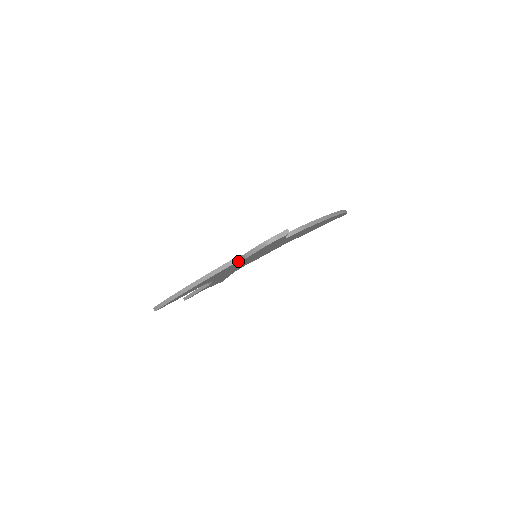
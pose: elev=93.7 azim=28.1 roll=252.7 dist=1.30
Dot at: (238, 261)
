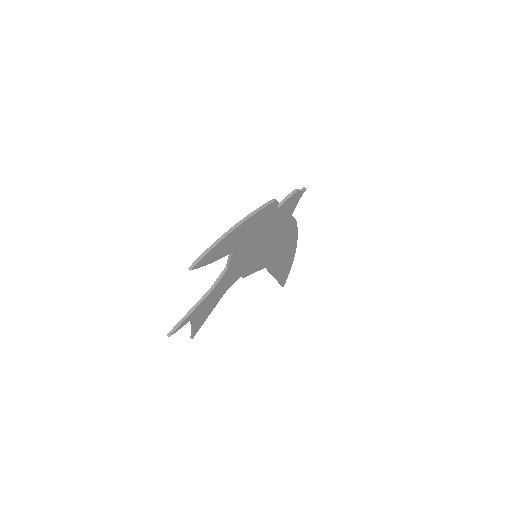
Dot at: occluded
